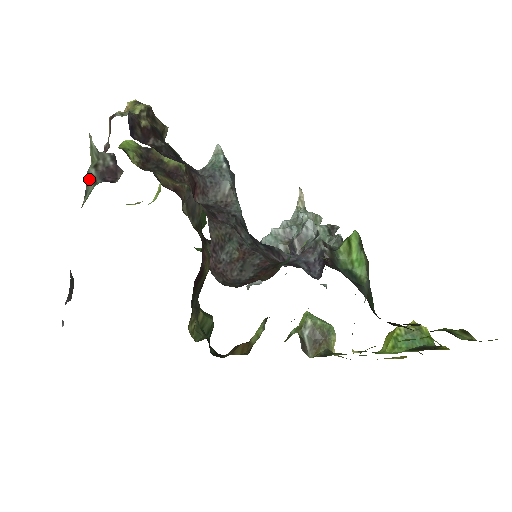
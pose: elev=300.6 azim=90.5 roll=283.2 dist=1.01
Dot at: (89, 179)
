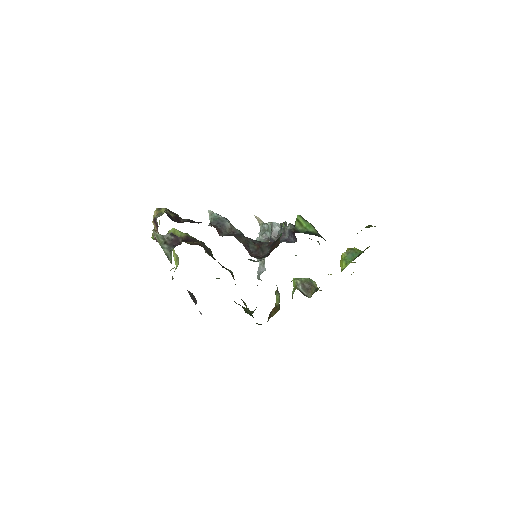
Dot at: (165, 250)
